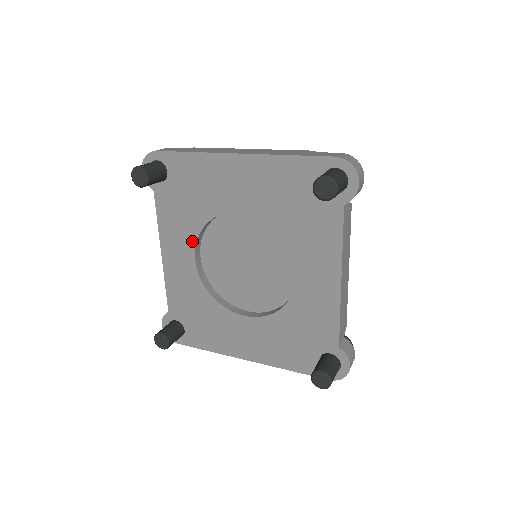
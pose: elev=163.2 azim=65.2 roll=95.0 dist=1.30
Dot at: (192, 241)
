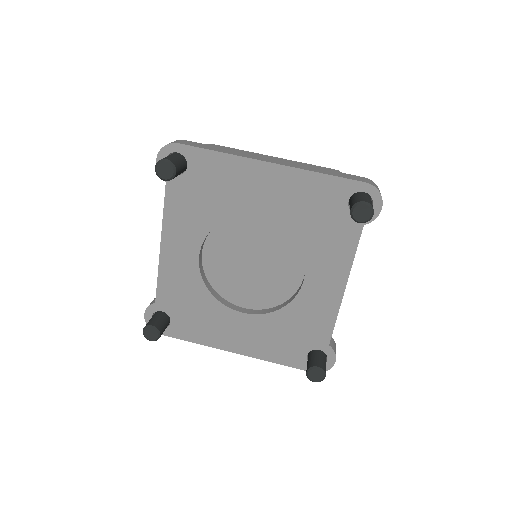
Dot at: (200, 237)
